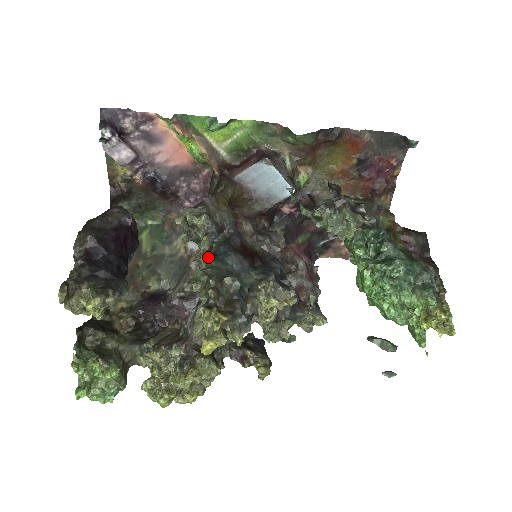
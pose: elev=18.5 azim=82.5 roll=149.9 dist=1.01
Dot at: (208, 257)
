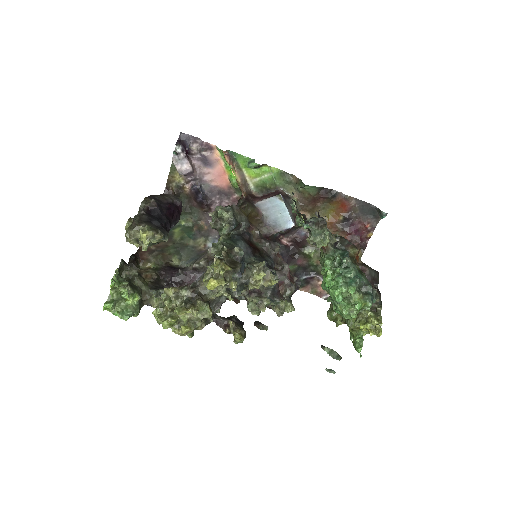
Dot at: (225, 238)
